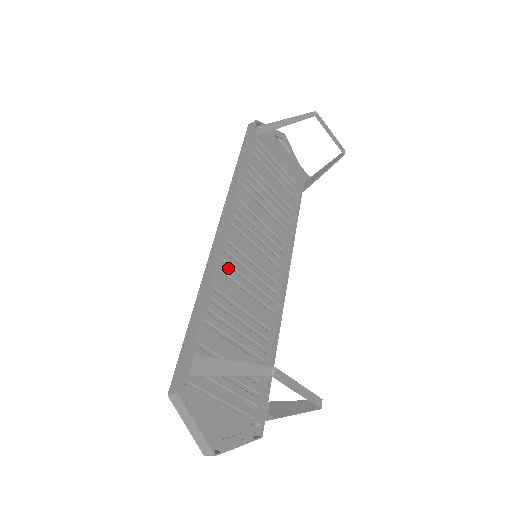
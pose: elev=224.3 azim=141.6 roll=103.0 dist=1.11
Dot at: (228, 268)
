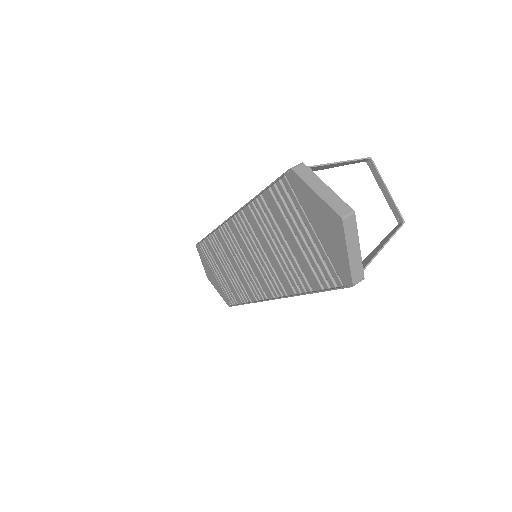
Dot at: occluded
